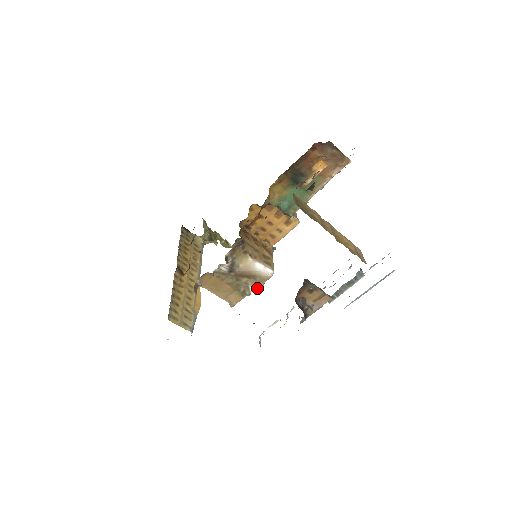
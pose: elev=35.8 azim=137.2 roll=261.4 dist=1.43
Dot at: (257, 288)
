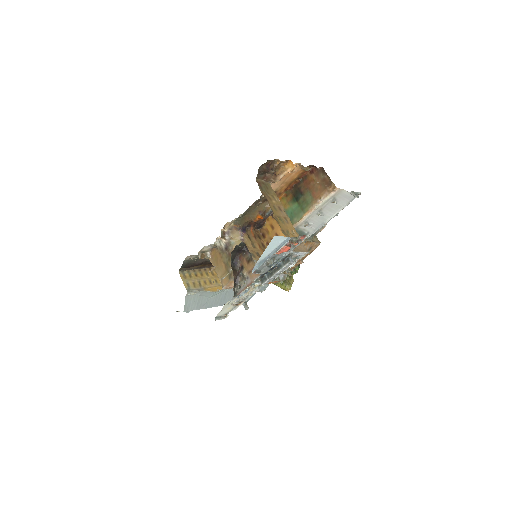
Dot at: occluded
